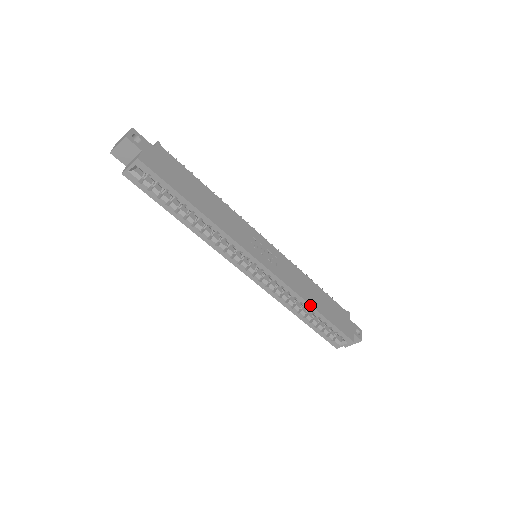
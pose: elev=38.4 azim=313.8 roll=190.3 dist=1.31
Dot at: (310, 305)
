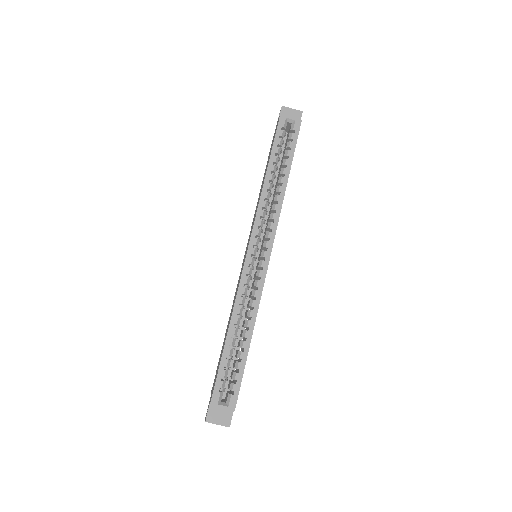
Dot at: (253, 328)
